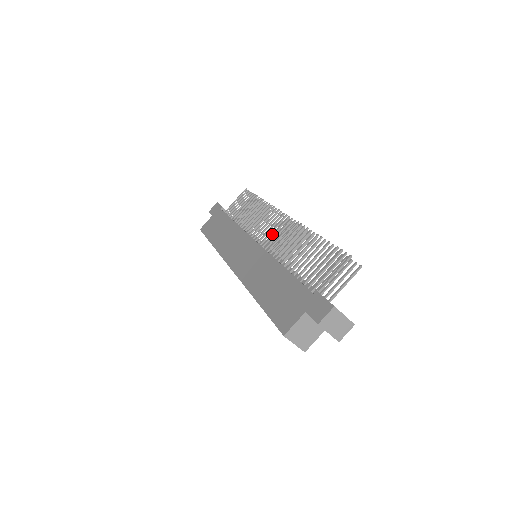
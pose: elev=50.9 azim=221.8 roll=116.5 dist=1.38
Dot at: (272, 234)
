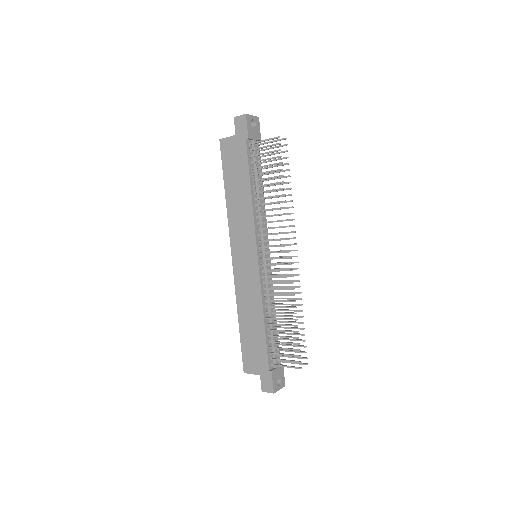
Dot at: (272, 264)
